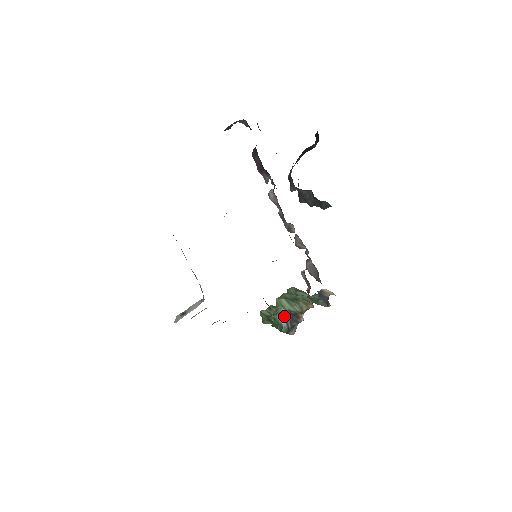
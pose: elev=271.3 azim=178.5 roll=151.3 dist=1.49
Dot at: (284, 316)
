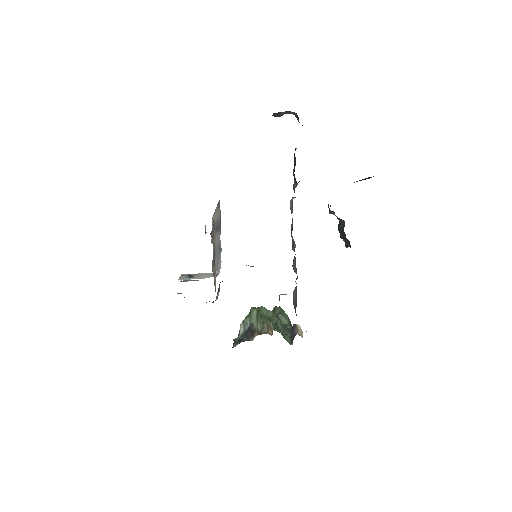
Dot at: (245, 327)
